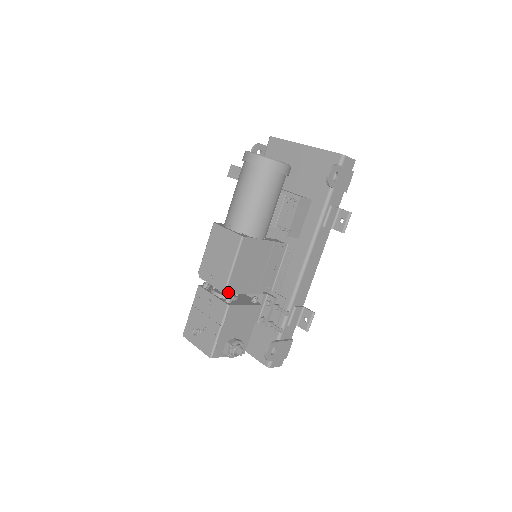
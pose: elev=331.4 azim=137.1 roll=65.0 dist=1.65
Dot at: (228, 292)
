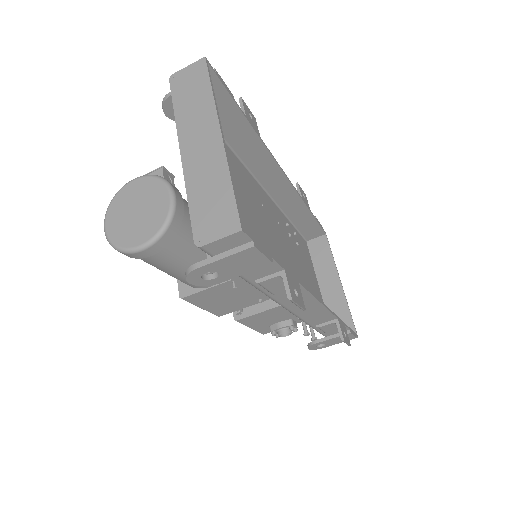
Dot at: (225, 313)
